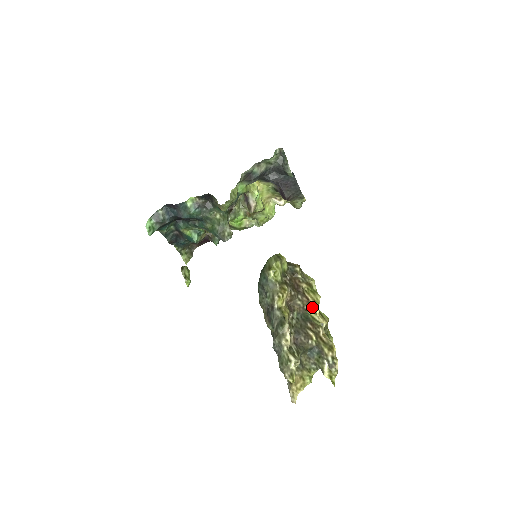
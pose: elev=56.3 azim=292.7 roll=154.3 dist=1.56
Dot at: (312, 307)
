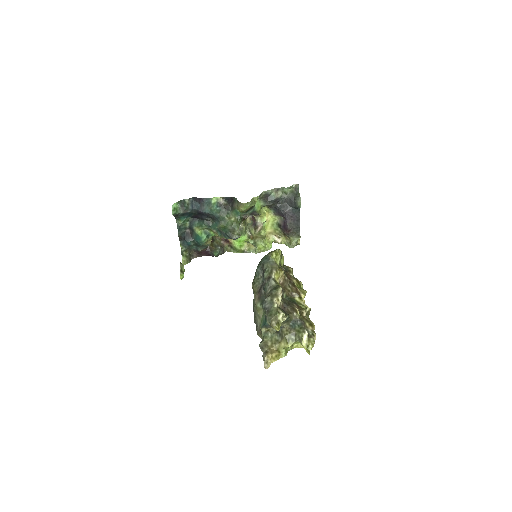
Dot at: (299, 295)
